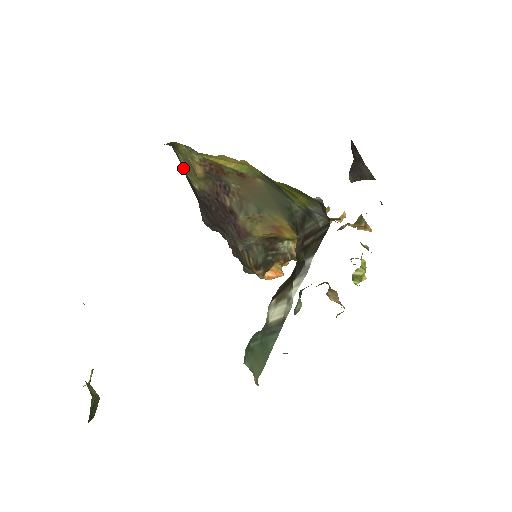
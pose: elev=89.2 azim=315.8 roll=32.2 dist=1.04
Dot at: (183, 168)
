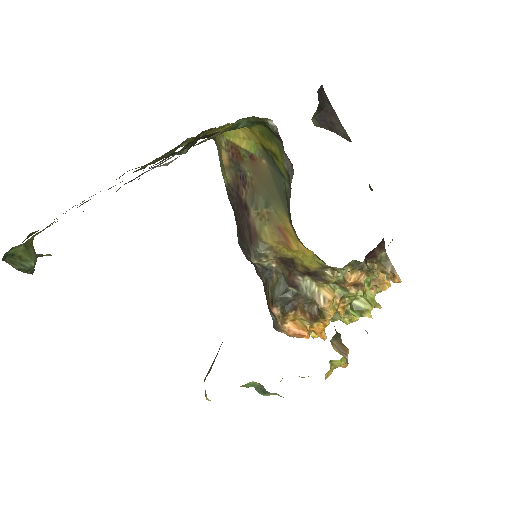
Dot at: occluded
